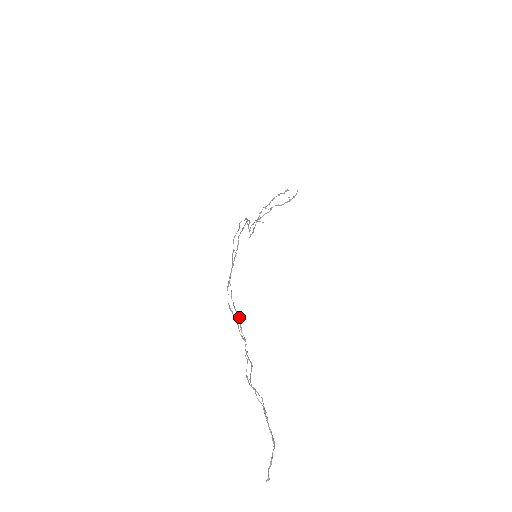
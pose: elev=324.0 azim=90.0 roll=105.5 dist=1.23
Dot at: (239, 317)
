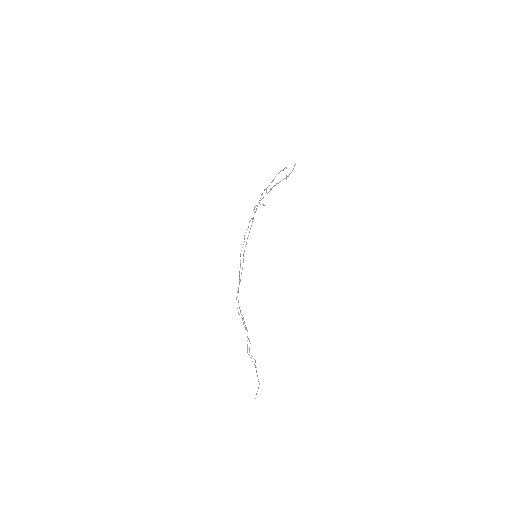
Dot at: (243, 318)
